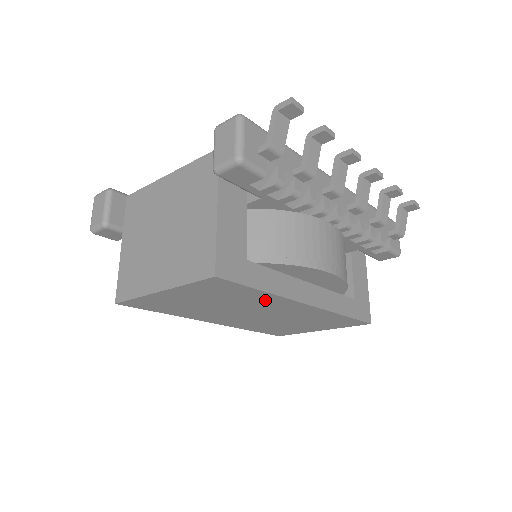
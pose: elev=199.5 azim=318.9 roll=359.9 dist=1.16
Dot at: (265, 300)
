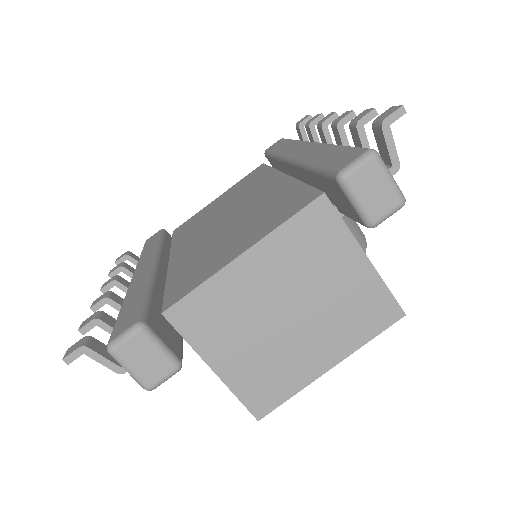
Dot at: occluded
